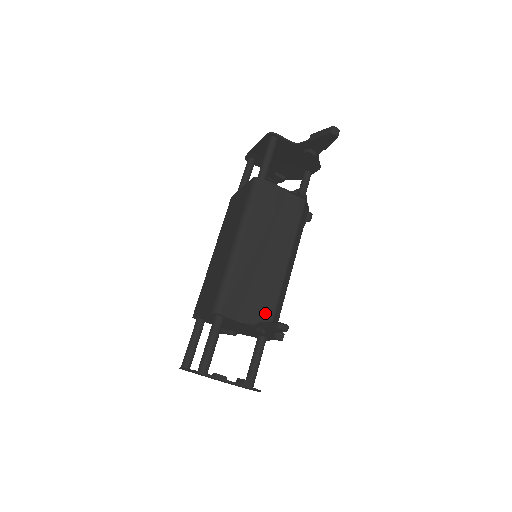
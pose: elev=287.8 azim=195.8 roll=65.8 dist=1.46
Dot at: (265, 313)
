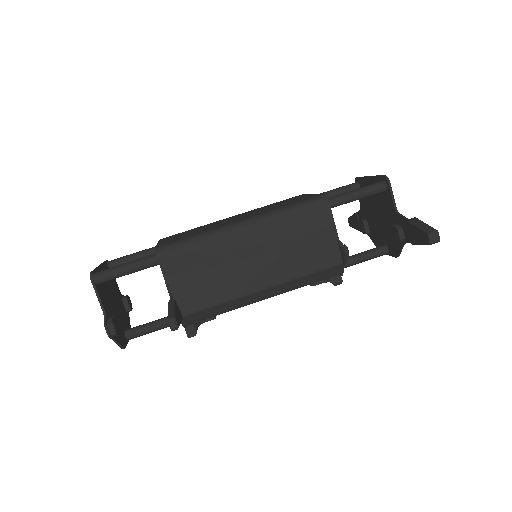
Dot at: (194, 300)
